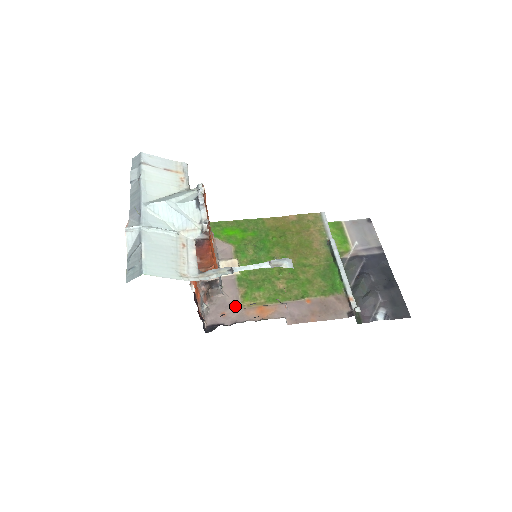
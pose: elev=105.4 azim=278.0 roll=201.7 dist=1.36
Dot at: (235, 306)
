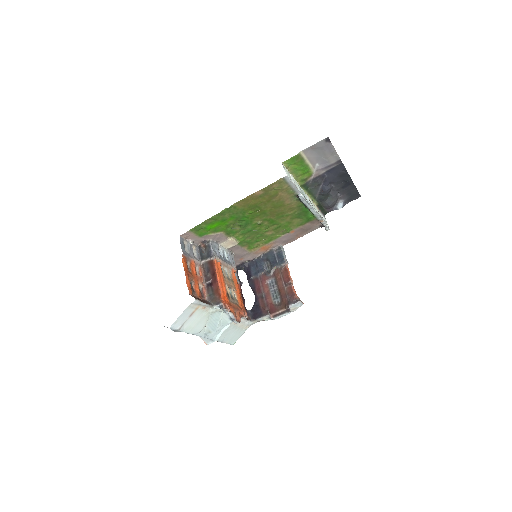
Dot at: (246, 254)
